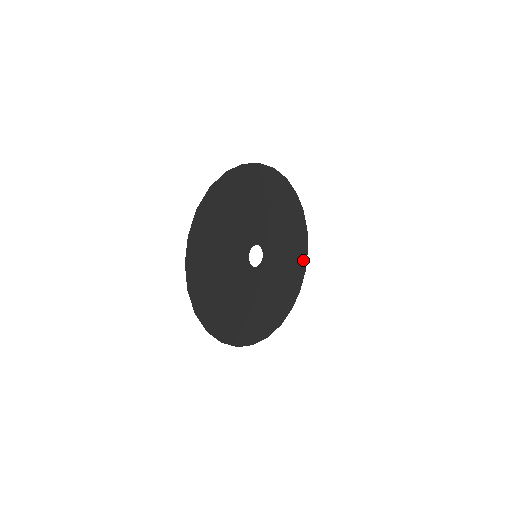
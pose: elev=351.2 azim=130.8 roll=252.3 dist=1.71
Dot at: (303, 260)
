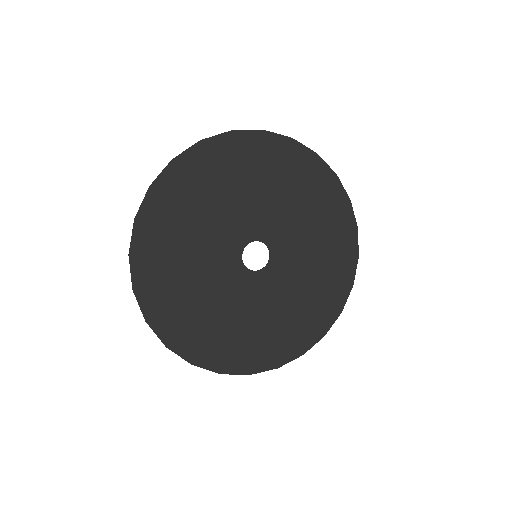
Dot at: (321, 171)
